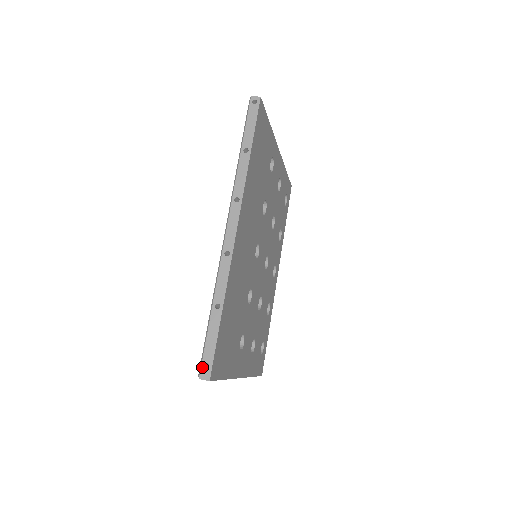
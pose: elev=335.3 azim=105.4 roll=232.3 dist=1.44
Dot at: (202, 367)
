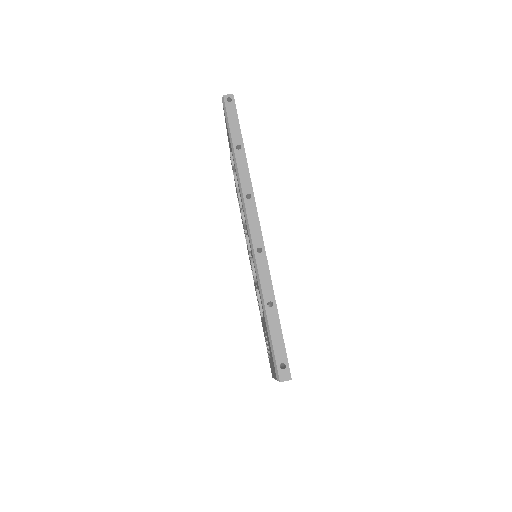
Dot at: (279, 369)
